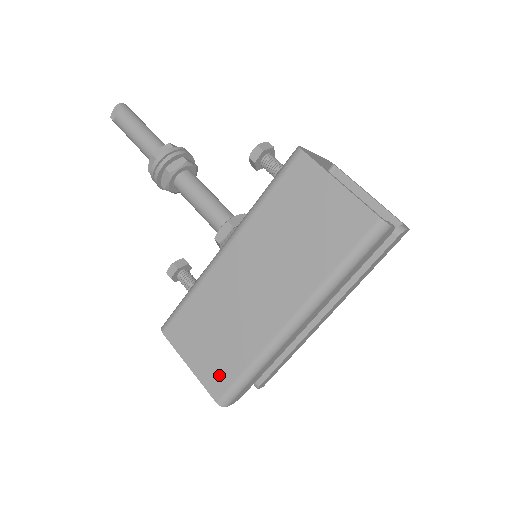
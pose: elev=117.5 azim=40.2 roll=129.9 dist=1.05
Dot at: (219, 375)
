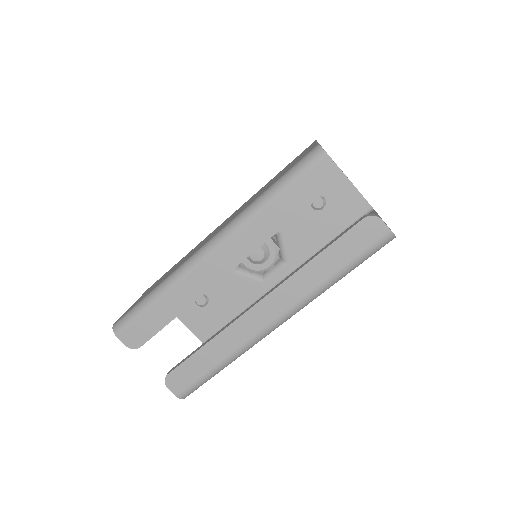
Dot at: occluded
